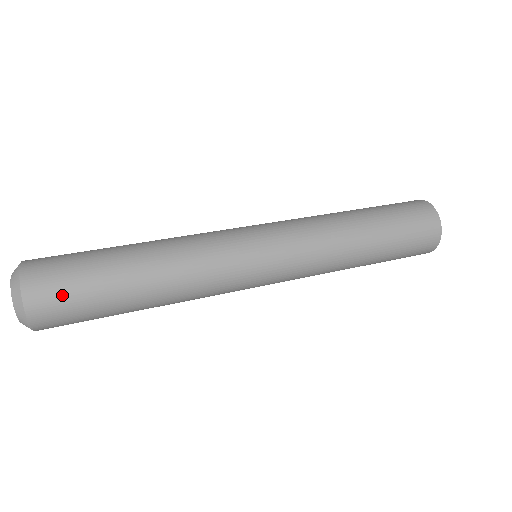
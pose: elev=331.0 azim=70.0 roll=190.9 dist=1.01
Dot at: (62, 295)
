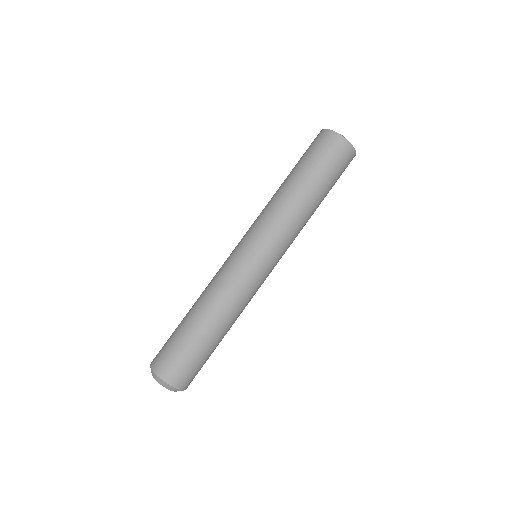
Dot at: (184, 368)
